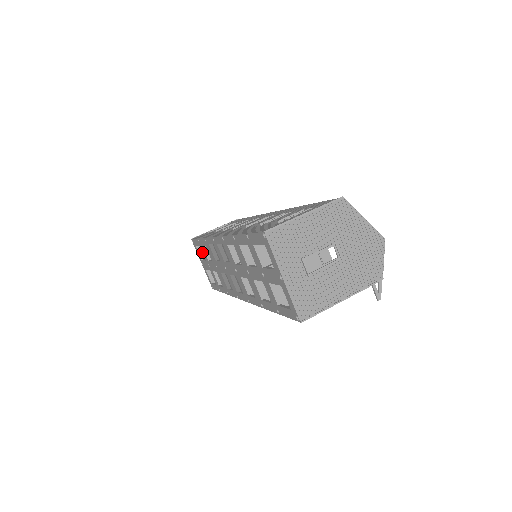
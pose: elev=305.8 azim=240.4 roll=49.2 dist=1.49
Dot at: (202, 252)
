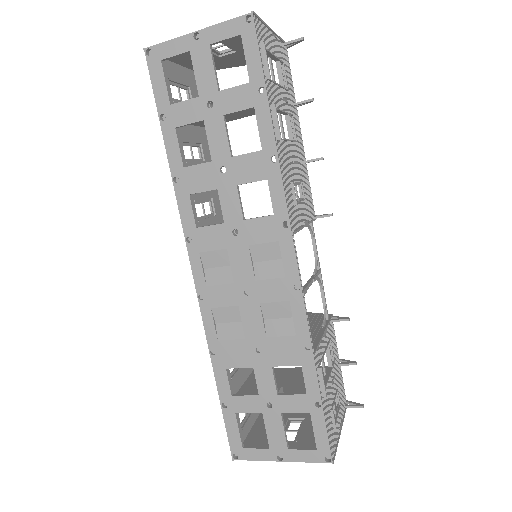
Dot at: occluded
